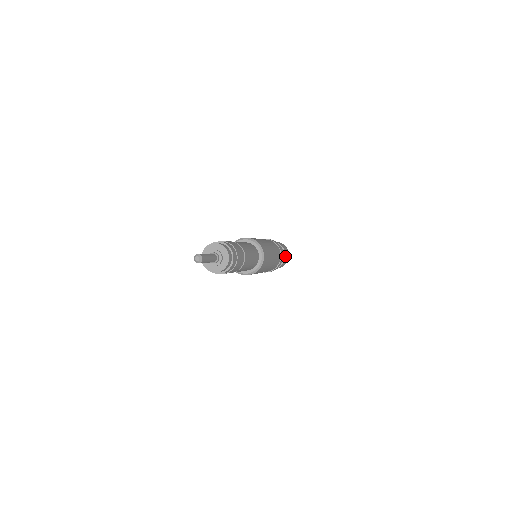
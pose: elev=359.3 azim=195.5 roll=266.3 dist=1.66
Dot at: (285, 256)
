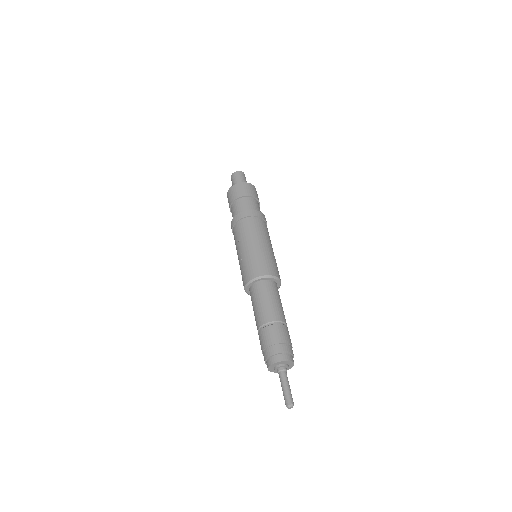
Dot at: (254, 197)
